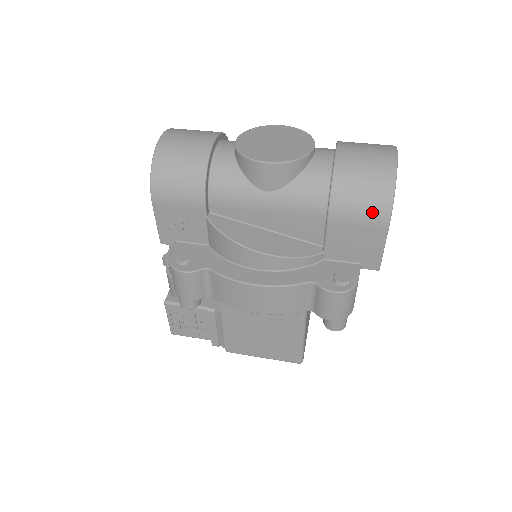
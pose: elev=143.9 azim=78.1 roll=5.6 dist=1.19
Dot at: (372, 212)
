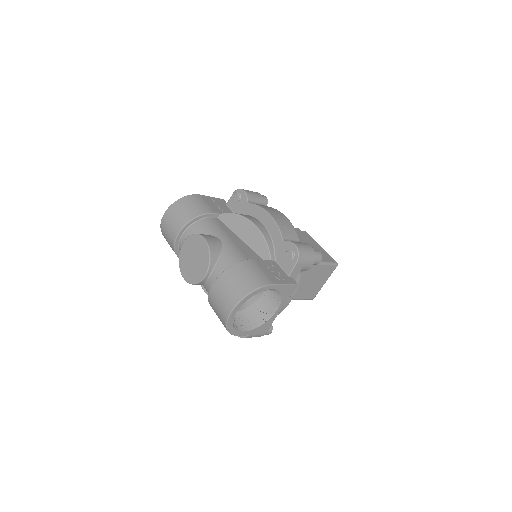
Dot at: occluded
